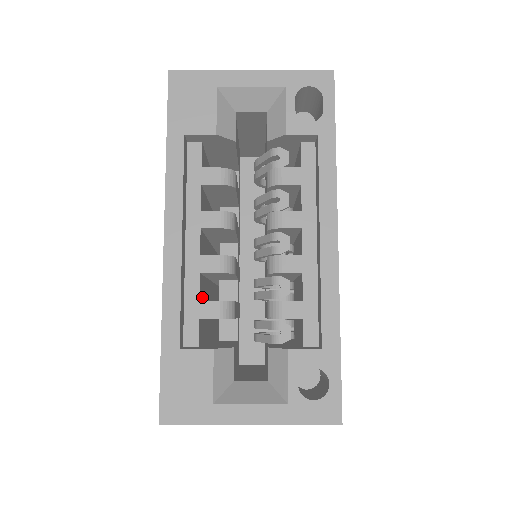
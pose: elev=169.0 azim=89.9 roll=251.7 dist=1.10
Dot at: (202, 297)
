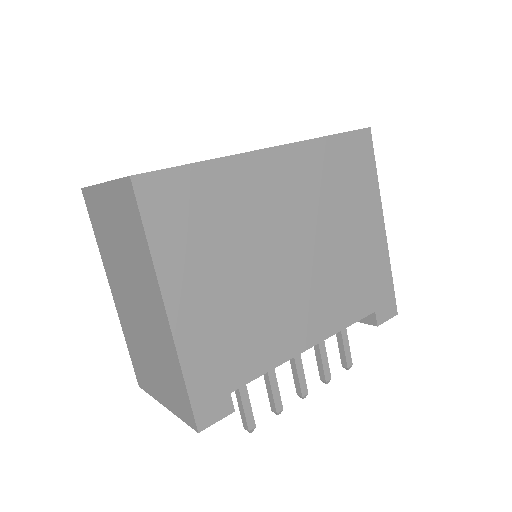
Dot at: occluded
